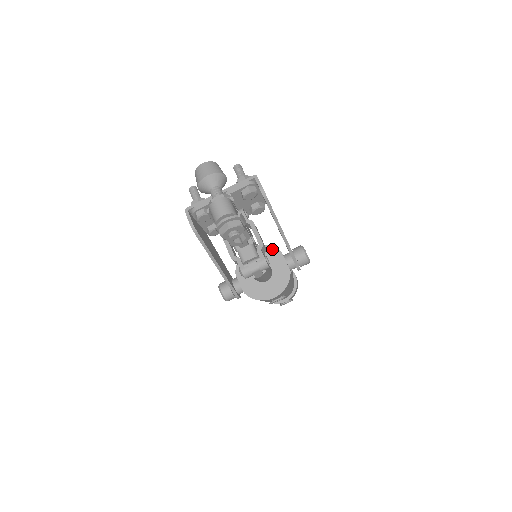
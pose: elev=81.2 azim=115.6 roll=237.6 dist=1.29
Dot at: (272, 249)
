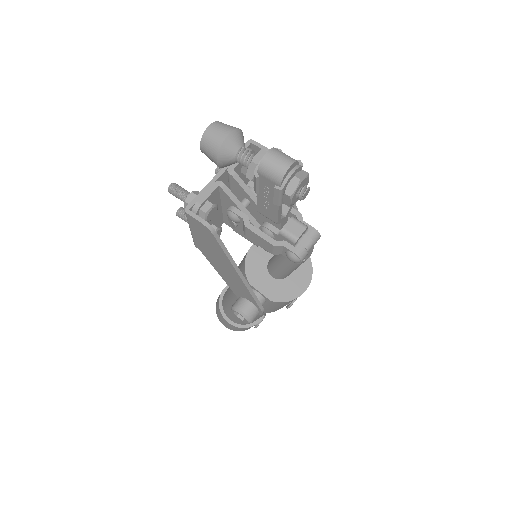
Dot at: occluded
